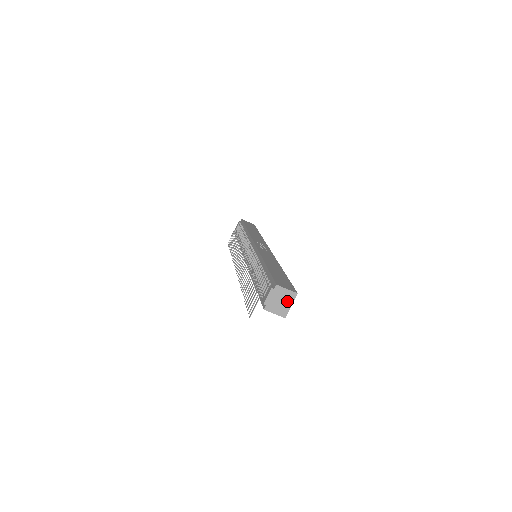
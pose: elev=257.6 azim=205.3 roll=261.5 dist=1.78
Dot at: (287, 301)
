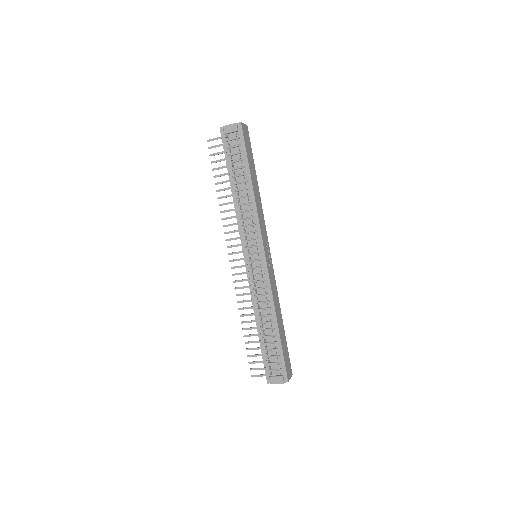
Dot at: occluded
